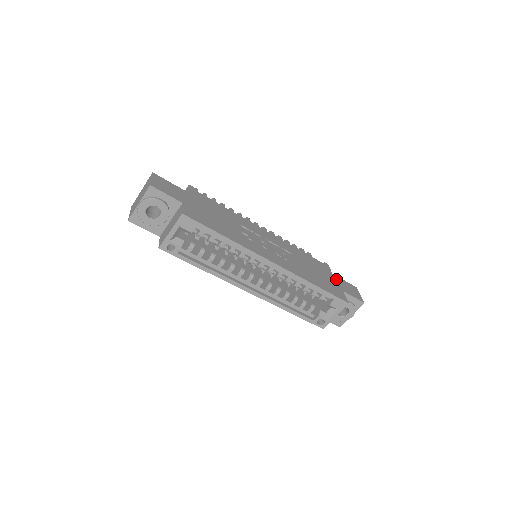
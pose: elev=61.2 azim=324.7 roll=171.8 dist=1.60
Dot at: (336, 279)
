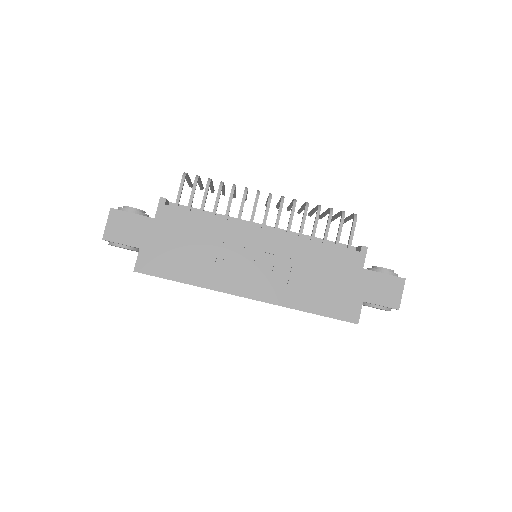
Dot at: (364, 279)
